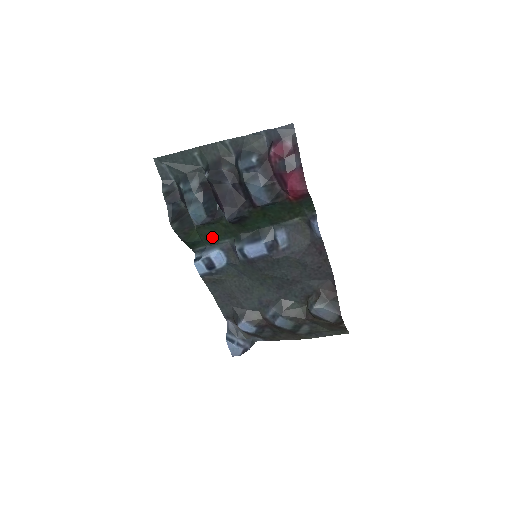
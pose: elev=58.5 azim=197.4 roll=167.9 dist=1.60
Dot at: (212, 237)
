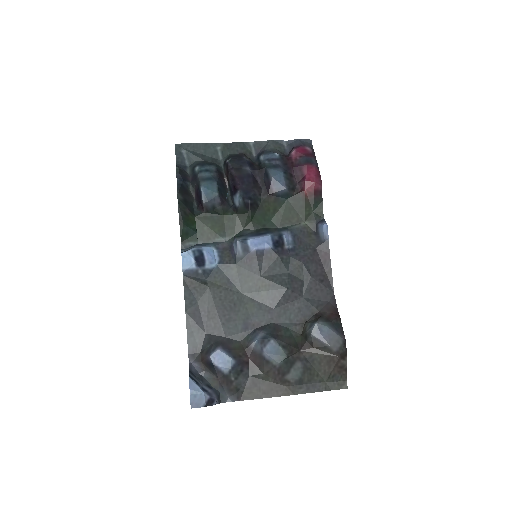
Dot at: (209, 231)
